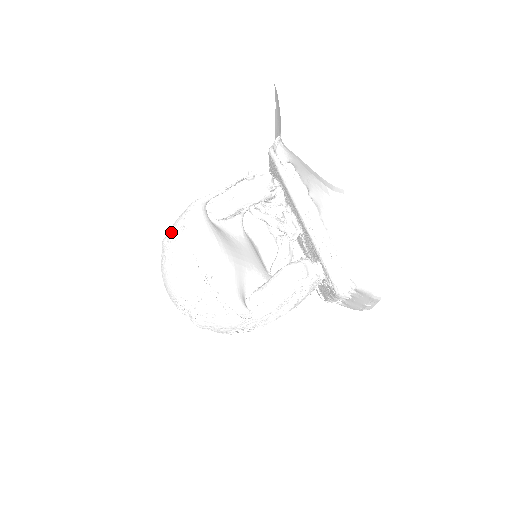
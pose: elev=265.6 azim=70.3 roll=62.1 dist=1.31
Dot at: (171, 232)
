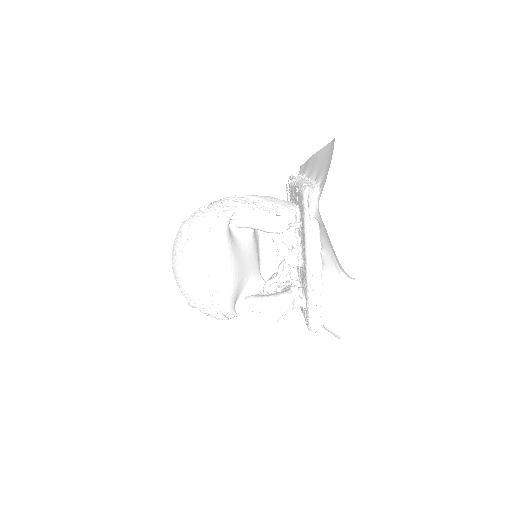
Dot at: (193, 235)
